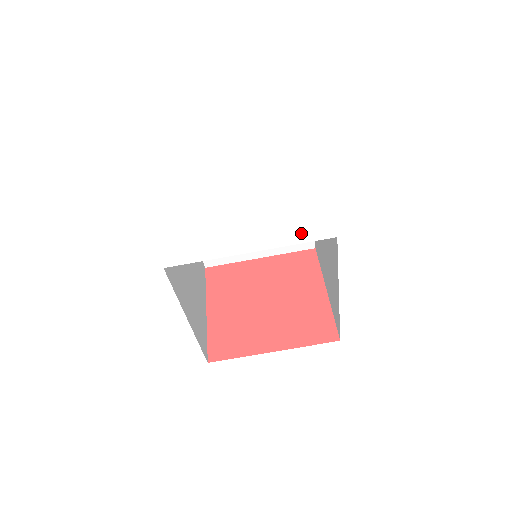
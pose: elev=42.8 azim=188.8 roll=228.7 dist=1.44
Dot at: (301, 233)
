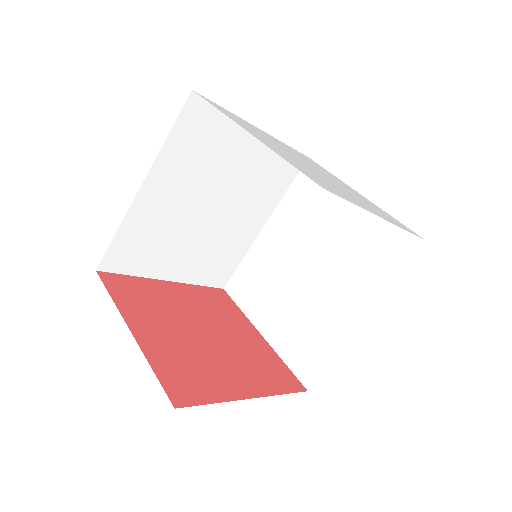
Dot at: (399, 224)
